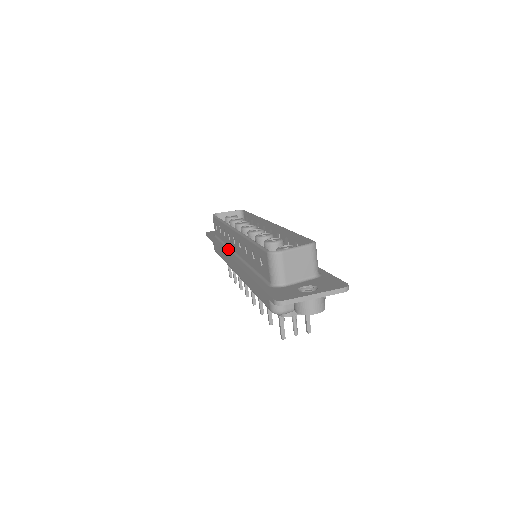
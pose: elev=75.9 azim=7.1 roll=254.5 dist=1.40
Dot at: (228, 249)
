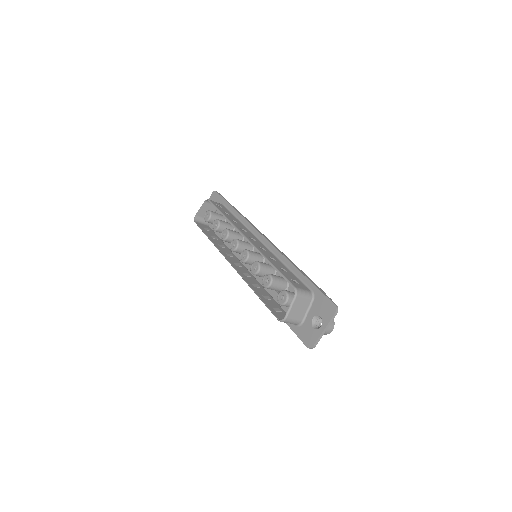
Dot at: occluded
